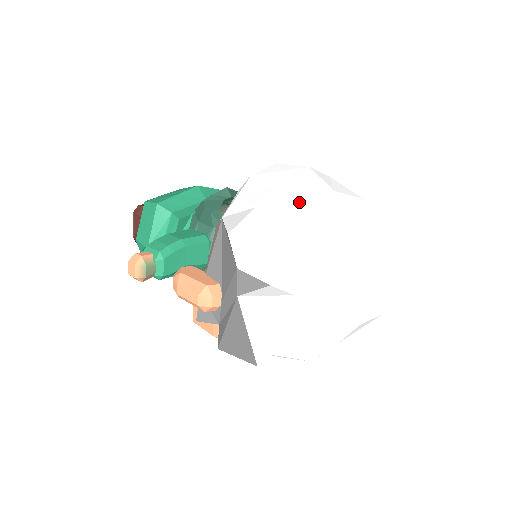
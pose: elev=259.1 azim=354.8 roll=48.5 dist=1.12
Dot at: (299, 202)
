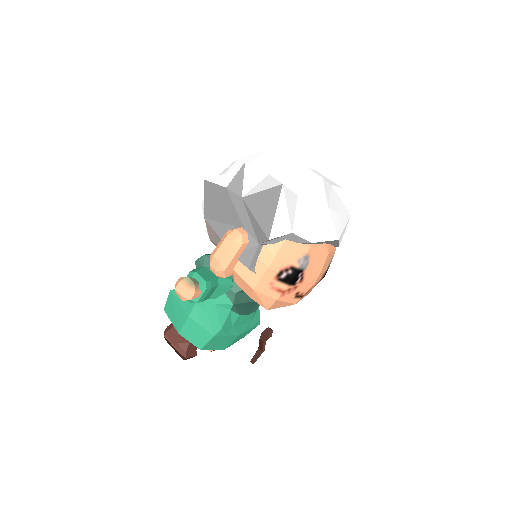
Dot at: occluded
